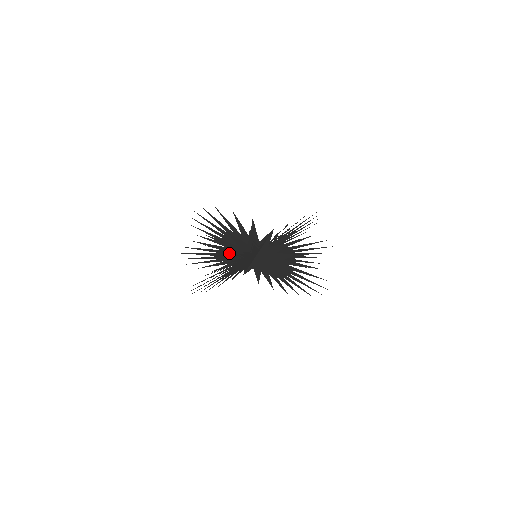
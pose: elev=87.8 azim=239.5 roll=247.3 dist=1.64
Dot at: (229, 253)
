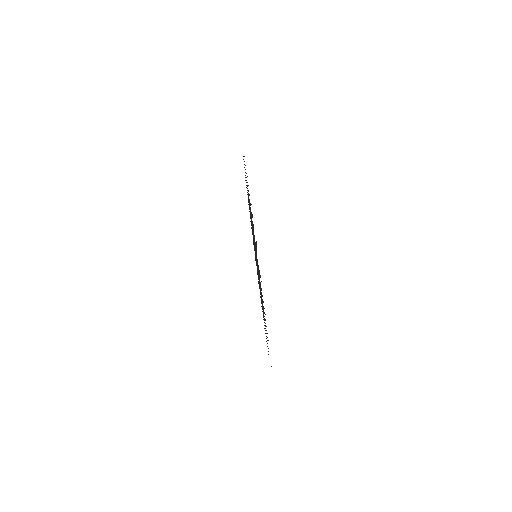
Dot at: occluded
